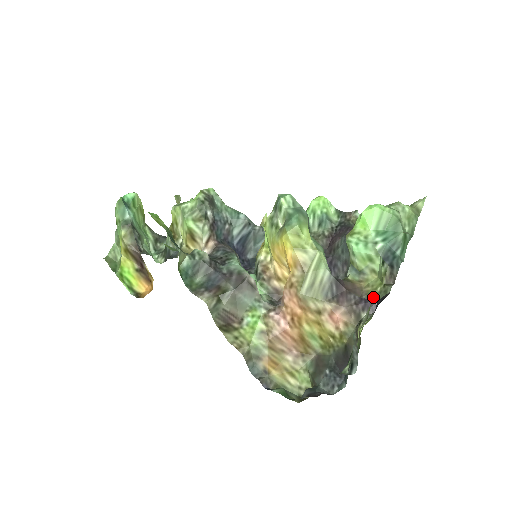
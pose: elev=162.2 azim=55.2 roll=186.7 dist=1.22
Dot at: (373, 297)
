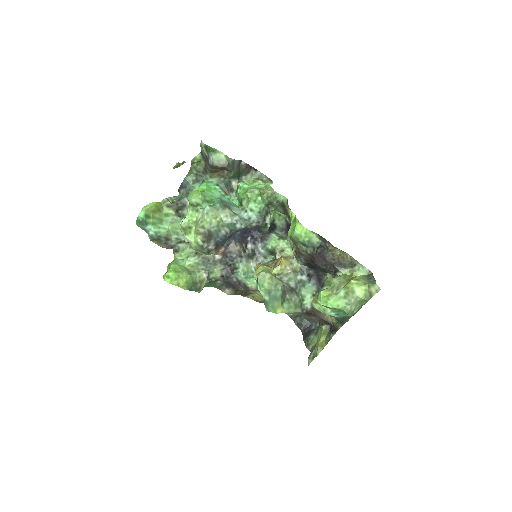
Dot at: (330, 322)
